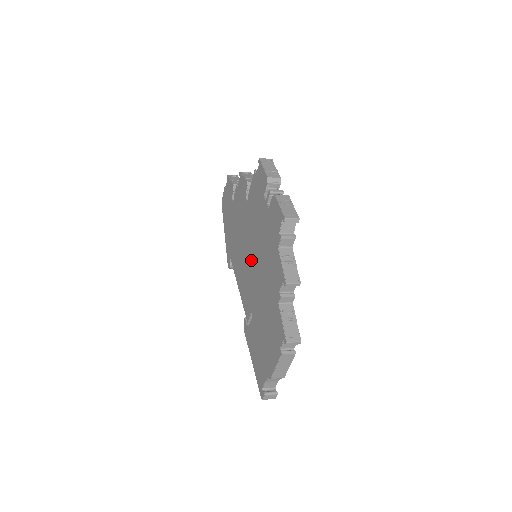
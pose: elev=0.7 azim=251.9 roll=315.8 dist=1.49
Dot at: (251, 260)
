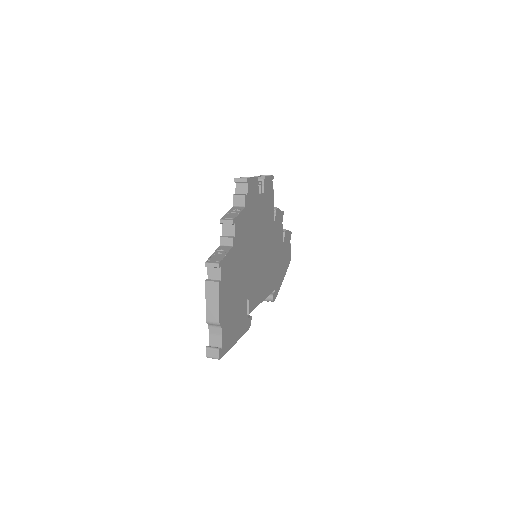
Dot at: occluded
